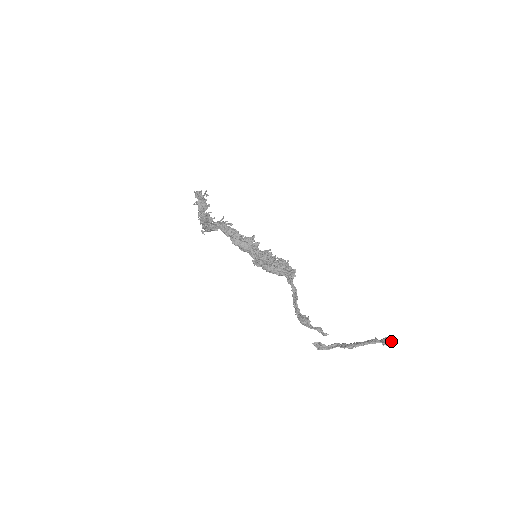
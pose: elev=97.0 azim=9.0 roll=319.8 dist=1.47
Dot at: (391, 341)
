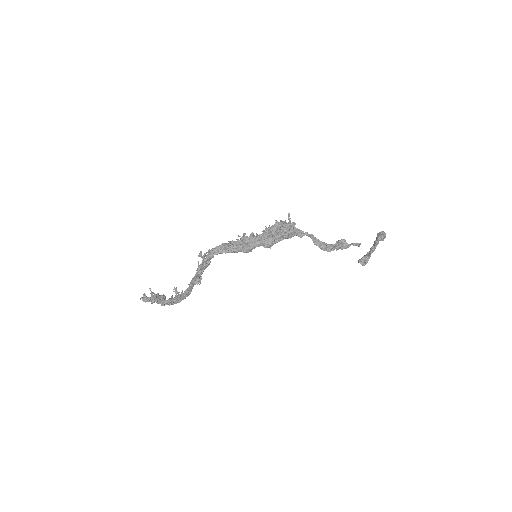
Dot at: (384, 232)
